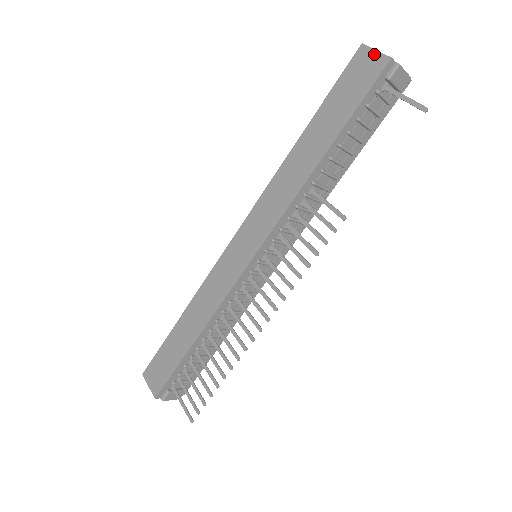
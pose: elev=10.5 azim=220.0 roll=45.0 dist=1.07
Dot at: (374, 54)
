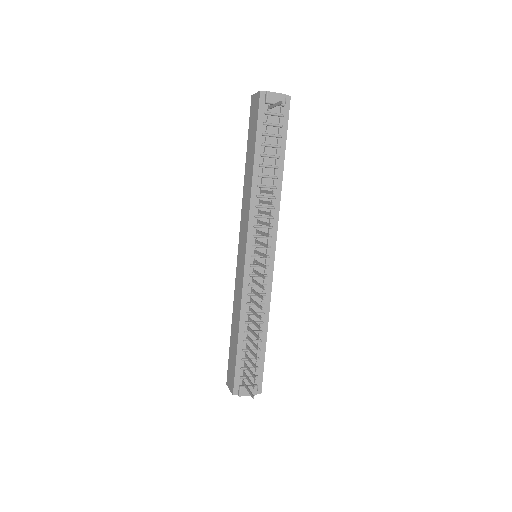
Dot at: (255, 96)
